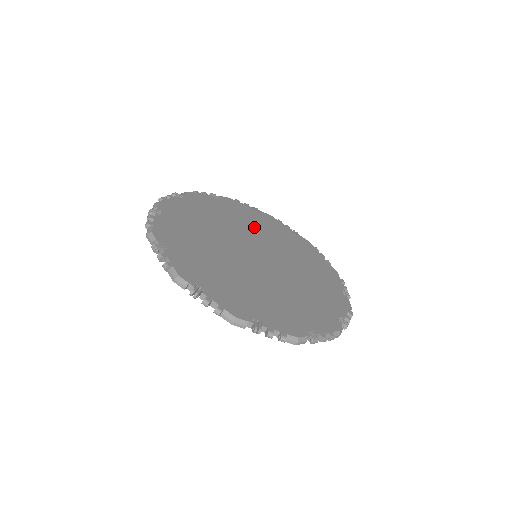
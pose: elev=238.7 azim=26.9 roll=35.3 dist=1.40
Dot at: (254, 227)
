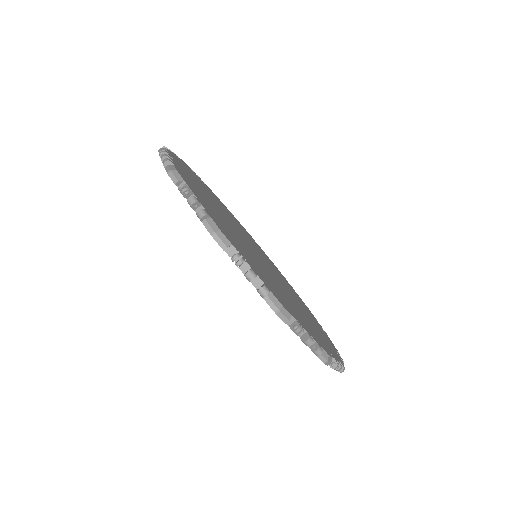
Dot at: occluded
